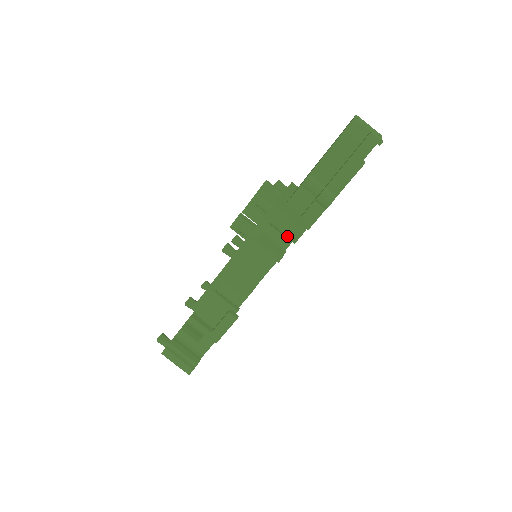
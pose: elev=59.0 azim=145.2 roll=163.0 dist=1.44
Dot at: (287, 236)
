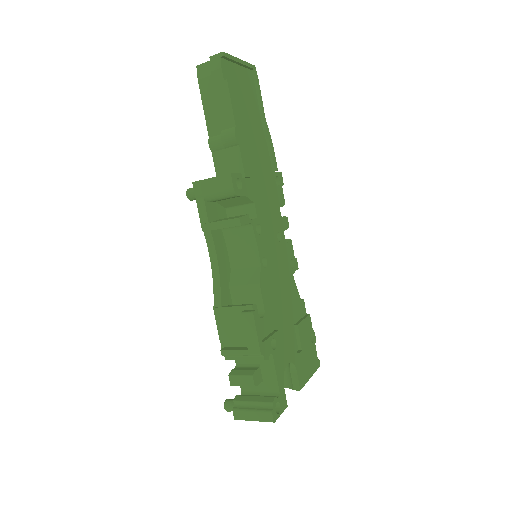
Dot at: (225, 195)
